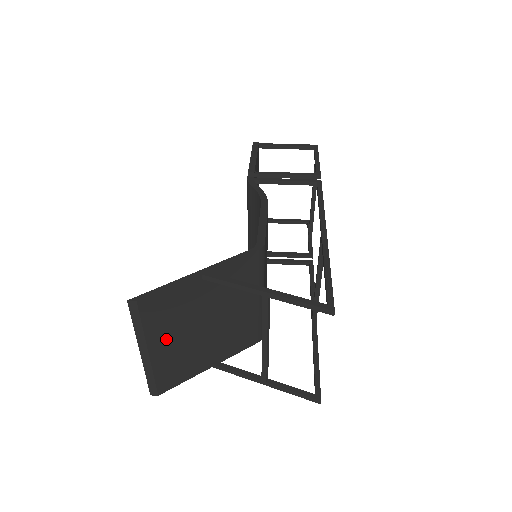
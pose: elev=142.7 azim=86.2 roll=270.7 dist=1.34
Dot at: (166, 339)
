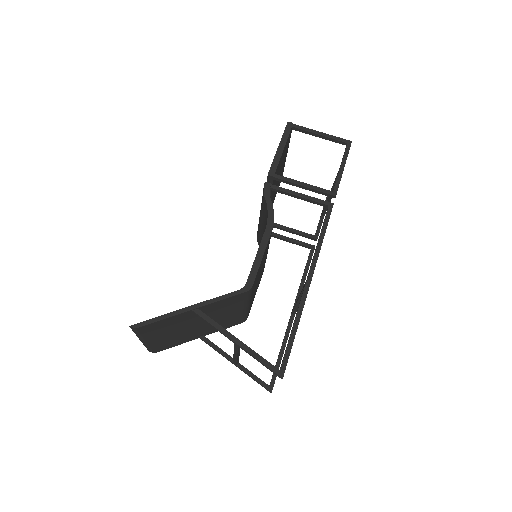
Dot at: (161, 336)
